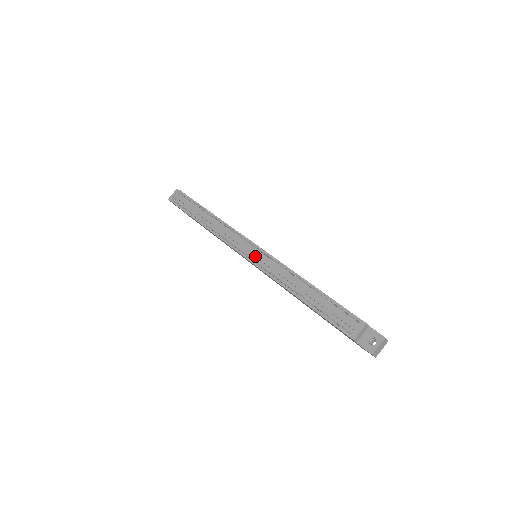
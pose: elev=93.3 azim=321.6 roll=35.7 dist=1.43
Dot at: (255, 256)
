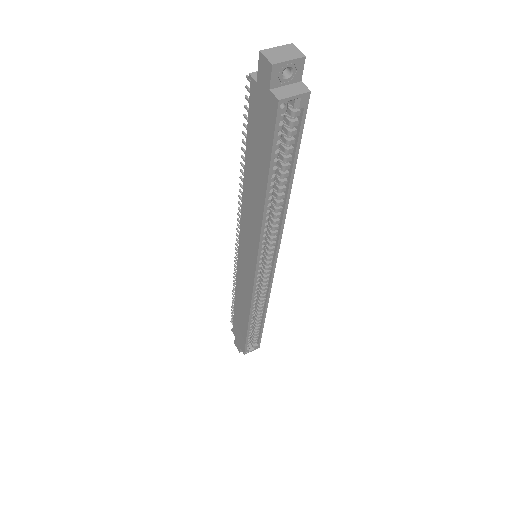
Dot at: occluded
